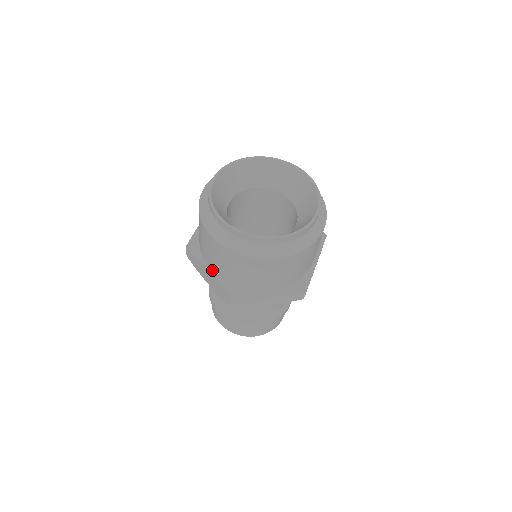
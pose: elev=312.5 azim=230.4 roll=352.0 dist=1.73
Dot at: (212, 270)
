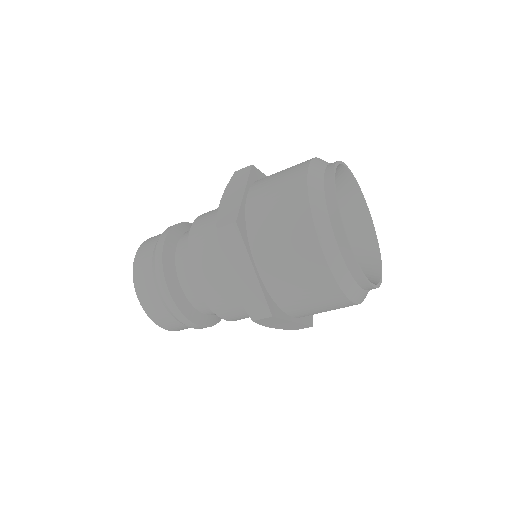
Dot at: (295, 318)
